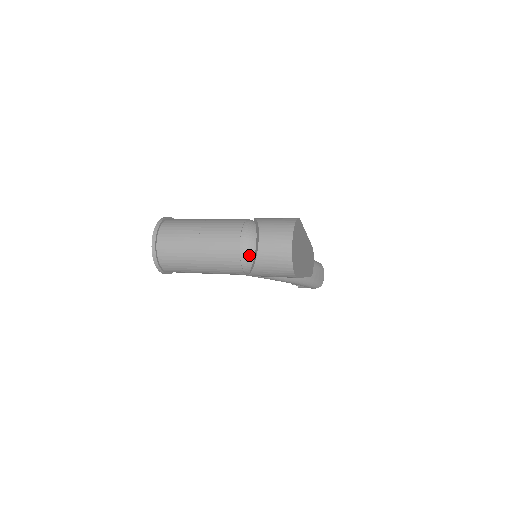
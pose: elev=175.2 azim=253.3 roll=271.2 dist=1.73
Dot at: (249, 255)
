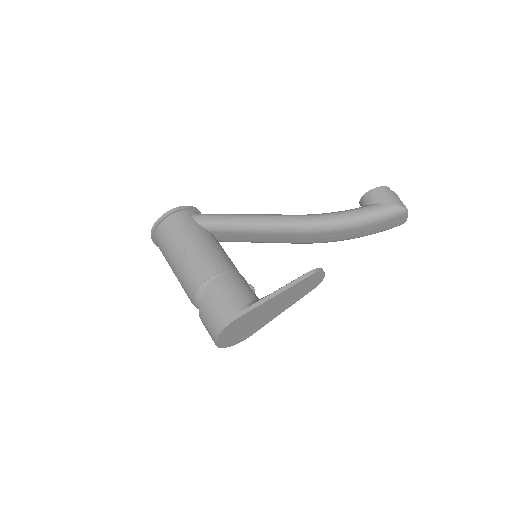
Dot at: occluded
